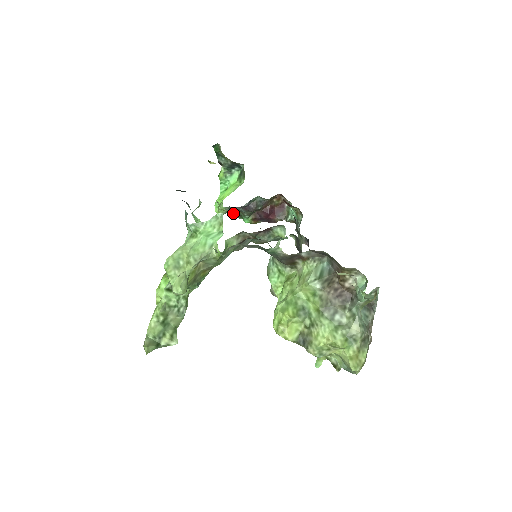
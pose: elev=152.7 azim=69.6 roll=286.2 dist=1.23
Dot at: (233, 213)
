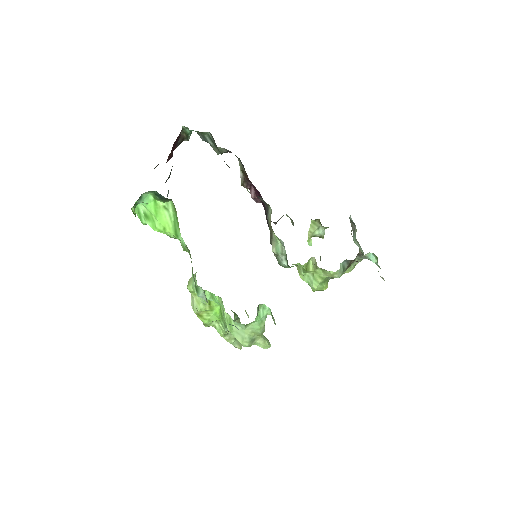
Dot at: occluded
